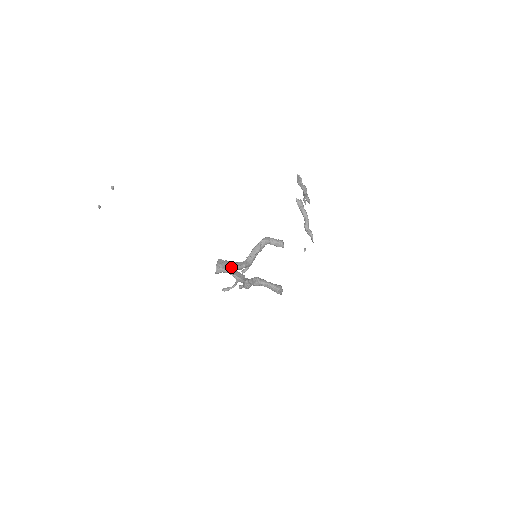
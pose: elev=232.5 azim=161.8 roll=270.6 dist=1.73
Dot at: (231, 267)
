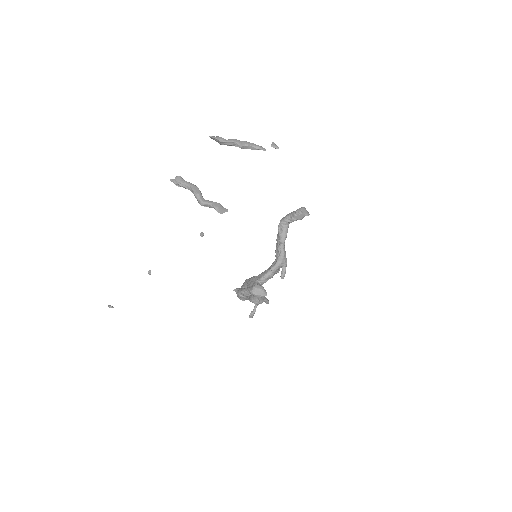
Dot at: (253, 283)
